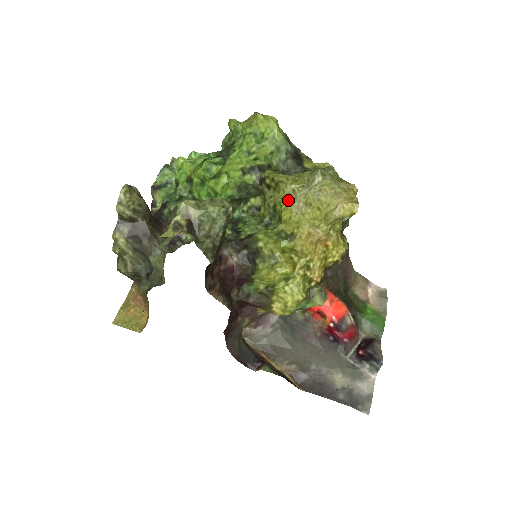
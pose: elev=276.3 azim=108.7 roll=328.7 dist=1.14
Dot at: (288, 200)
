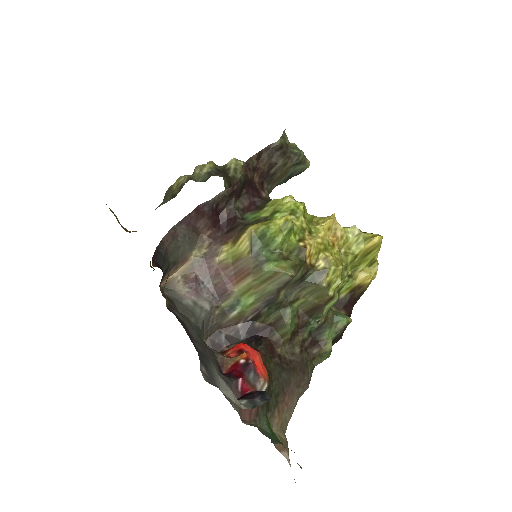
Dot at: occluded
